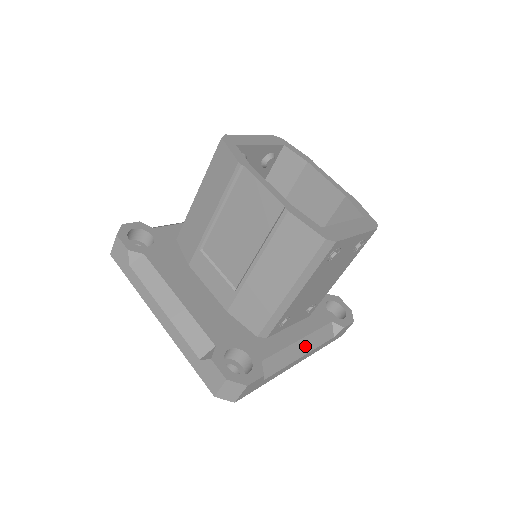
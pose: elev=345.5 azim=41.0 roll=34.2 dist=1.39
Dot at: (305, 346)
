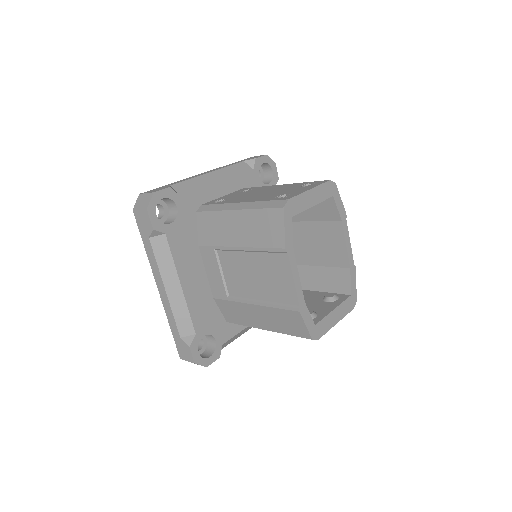
Dot at: occluded
